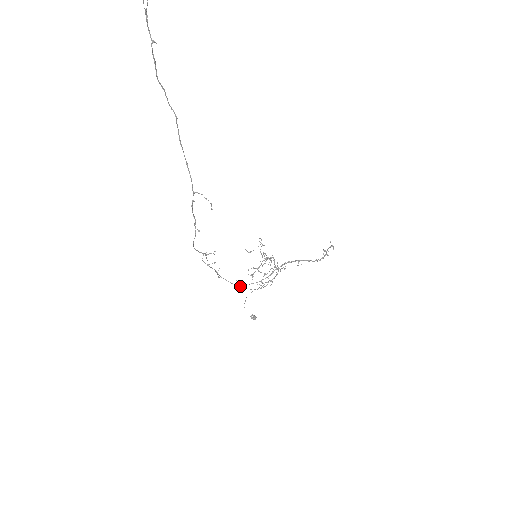
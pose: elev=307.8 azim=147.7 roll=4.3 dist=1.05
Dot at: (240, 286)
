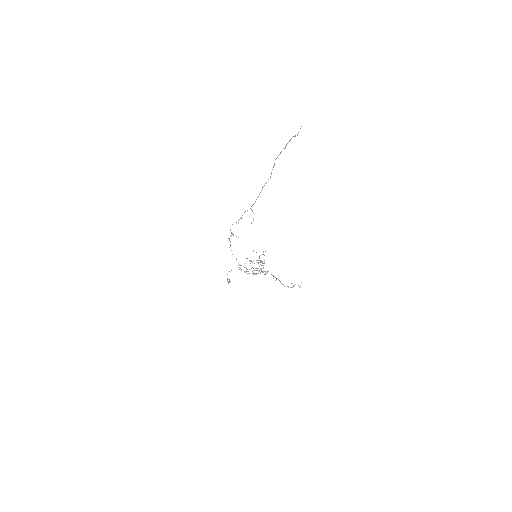
Dot at: occluded
